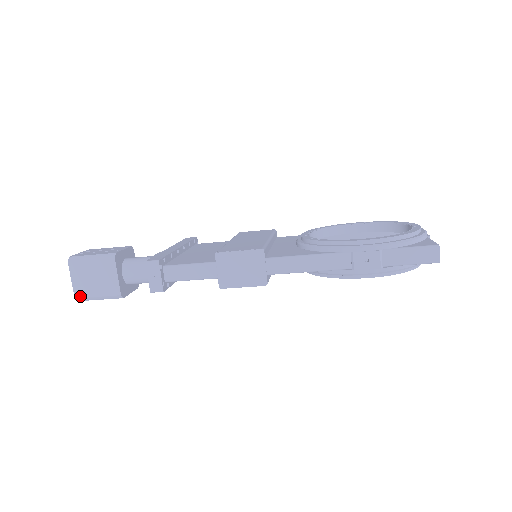
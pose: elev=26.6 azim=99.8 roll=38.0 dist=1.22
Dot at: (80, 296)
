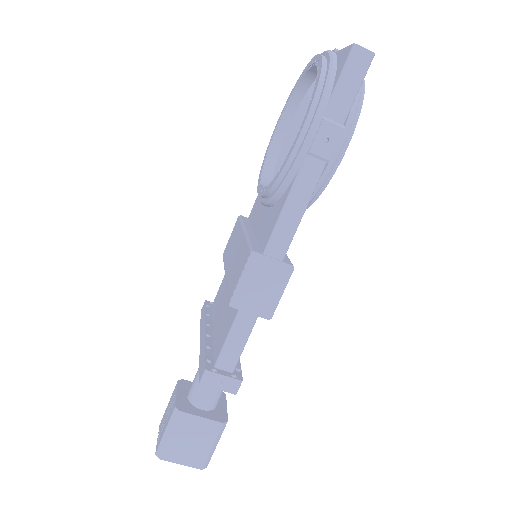
Dot at: (202, 464)
